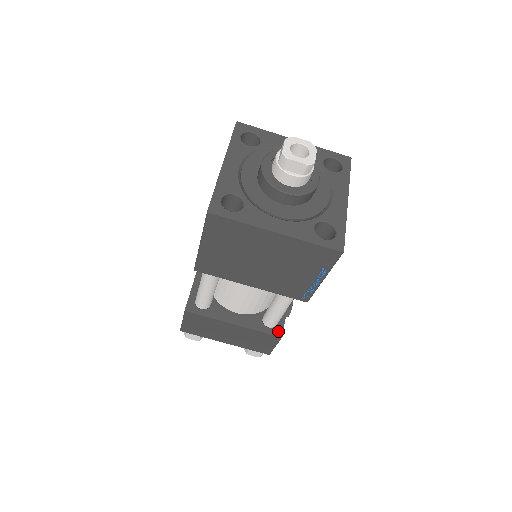
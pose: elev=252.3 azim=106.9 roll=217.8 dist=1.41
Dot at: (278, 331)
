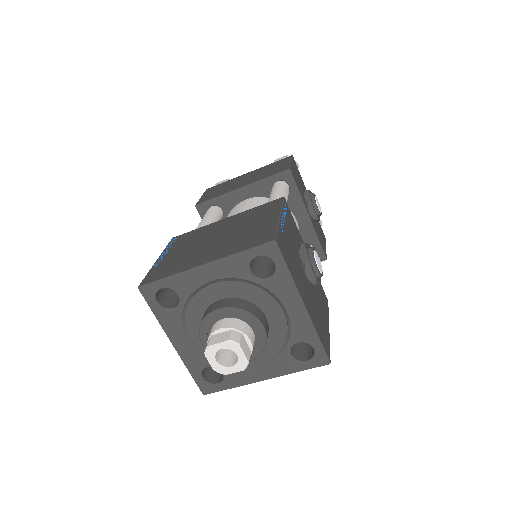
Dot at: (320, 257)
